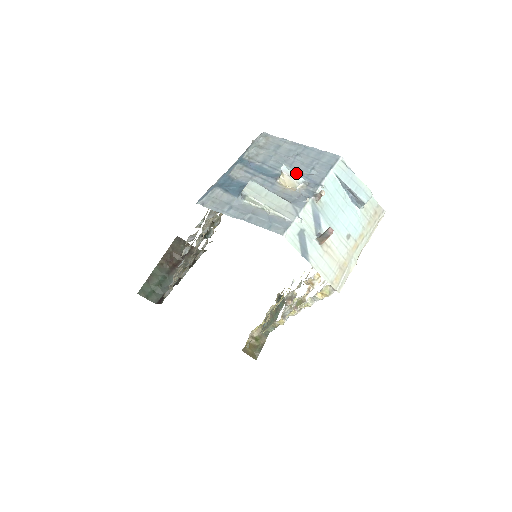
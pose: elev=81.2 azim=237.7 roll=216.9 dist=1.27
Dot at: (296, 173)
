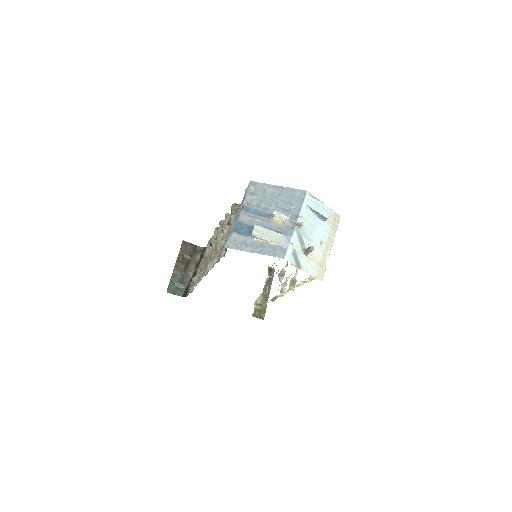
Dot at: (283, 214)
